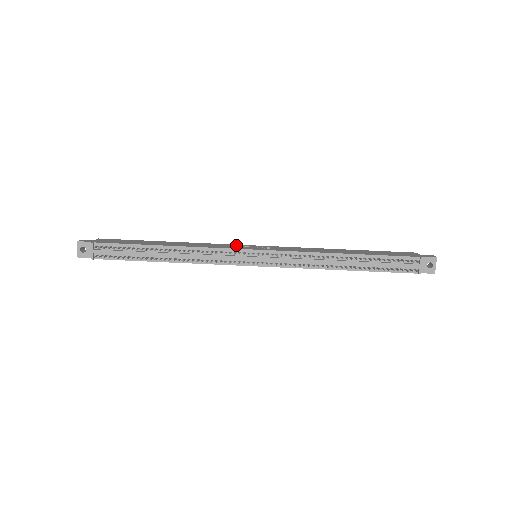
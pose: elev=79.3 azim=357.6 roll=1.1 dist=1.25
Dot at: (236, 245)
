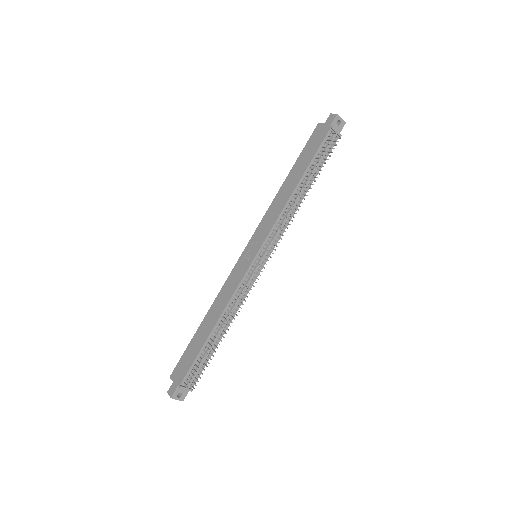
Dot at: (237, 267)
